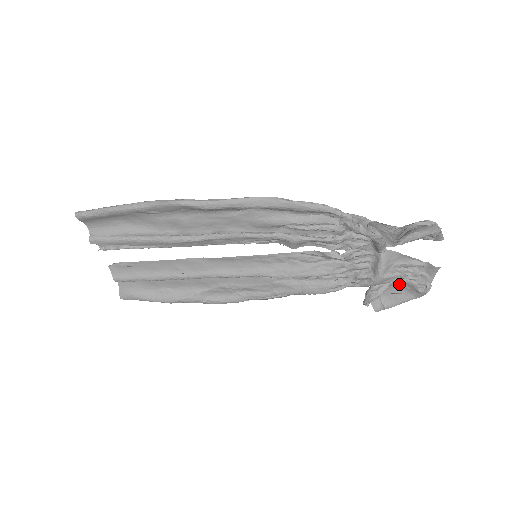
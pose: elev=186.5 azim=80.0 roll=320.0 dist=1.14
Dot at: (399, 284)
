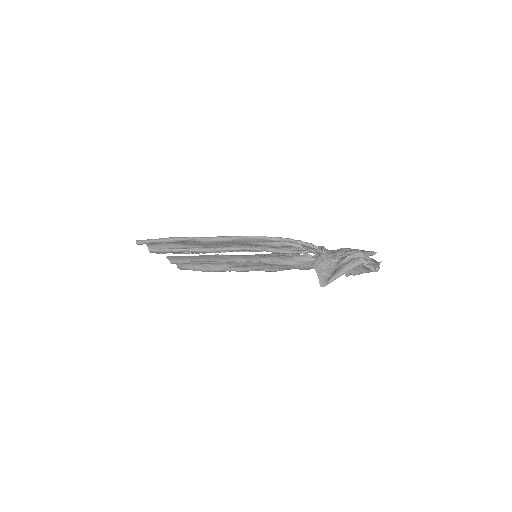
Dot at: occluded
